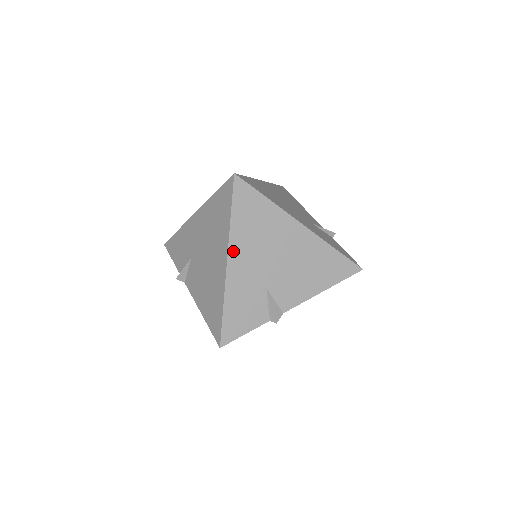
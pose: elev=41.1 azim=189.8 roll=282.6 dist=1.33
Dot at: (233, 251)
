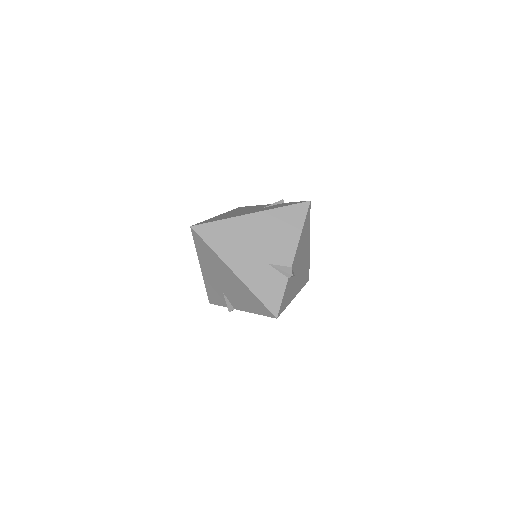
Dot at: (230, 263)
